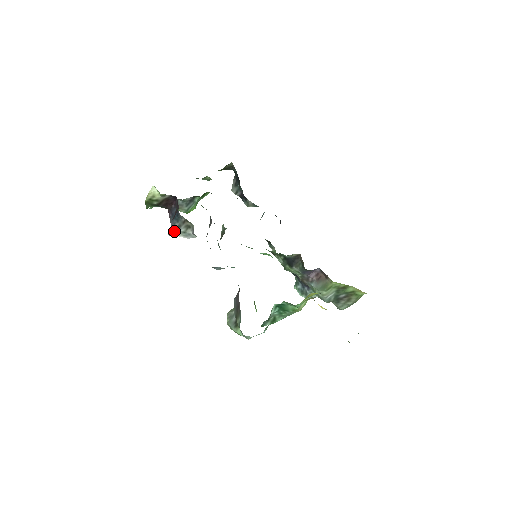
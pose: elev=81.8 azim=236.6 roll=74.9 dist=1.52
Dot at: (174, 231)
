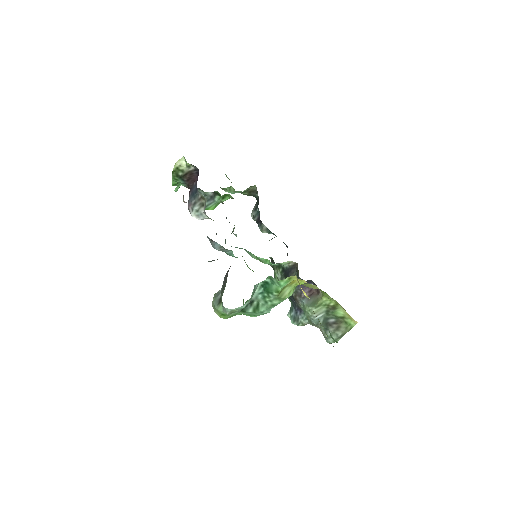
Dot at: (189, 210)
